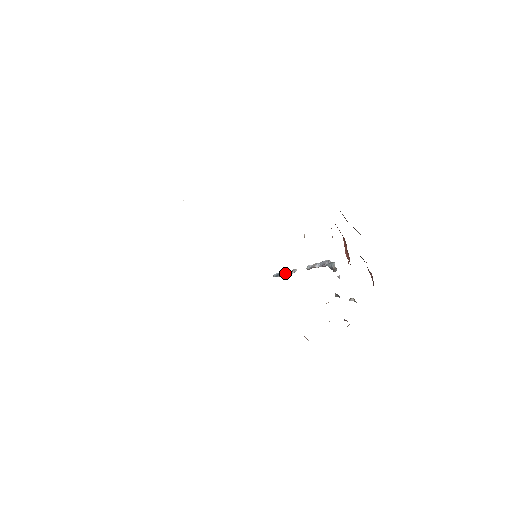
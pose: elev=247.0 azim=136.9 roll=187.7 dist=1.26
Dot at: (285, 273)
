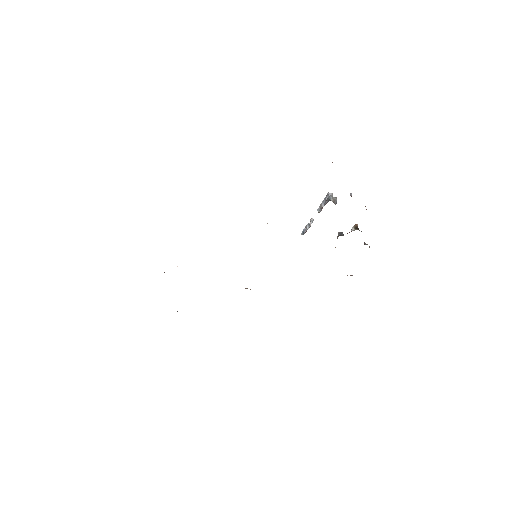
Dot at: (306, 228)
